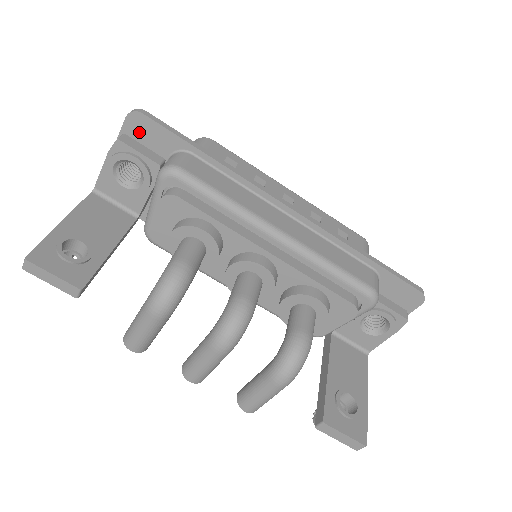
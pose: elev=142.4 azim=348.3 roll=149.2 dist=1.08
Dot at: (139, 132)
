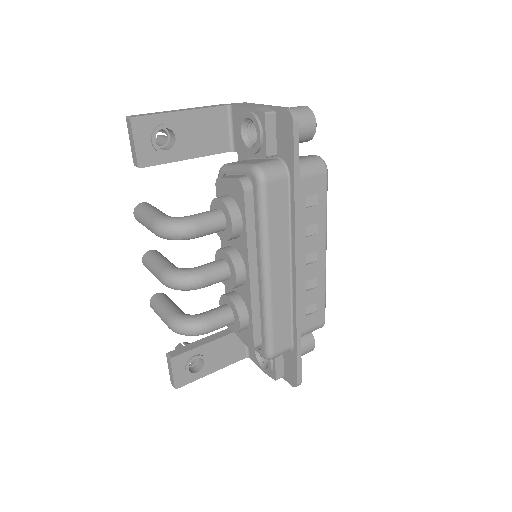
Dot at: (282, 125)
